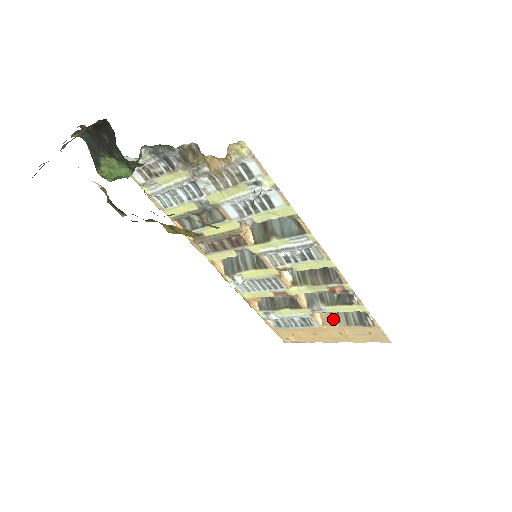
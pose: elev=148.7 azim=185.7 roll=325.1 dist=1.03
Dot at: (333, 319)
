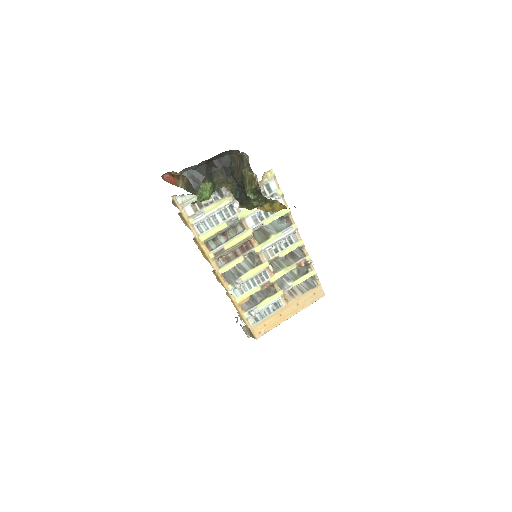
Dot at: (292, 295)
